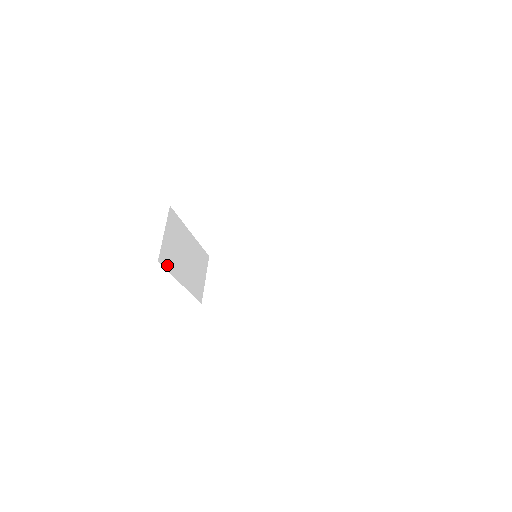
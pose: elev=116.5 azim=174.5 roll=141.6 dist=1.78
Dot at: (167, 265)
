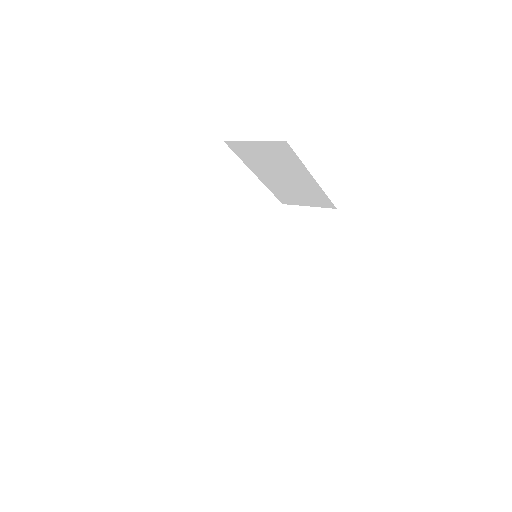
Dot at: occluded
